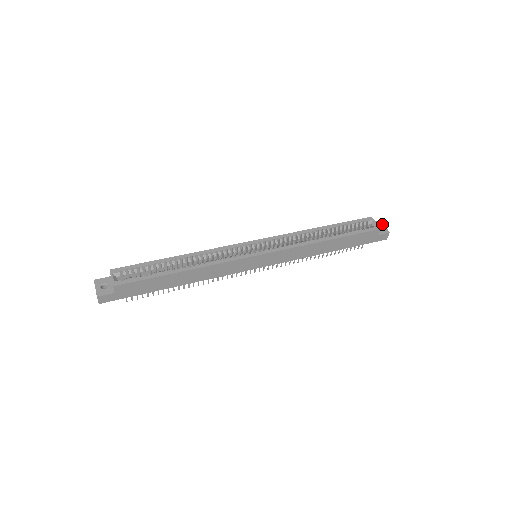
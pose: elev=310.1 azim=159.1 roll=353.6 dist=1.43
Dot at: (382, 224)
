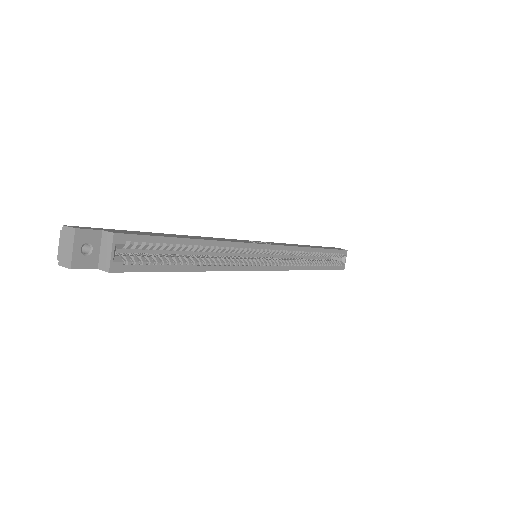
Dot at: occluded
